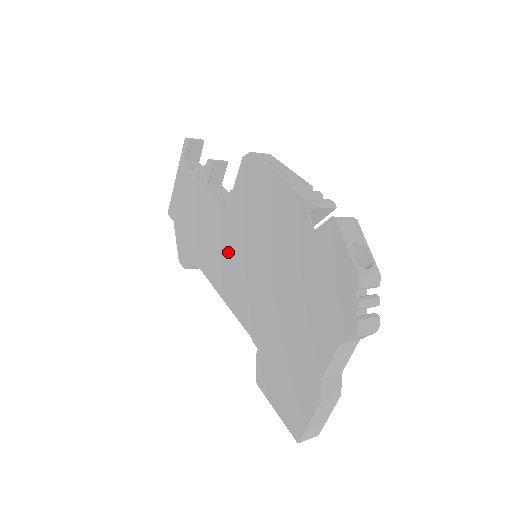
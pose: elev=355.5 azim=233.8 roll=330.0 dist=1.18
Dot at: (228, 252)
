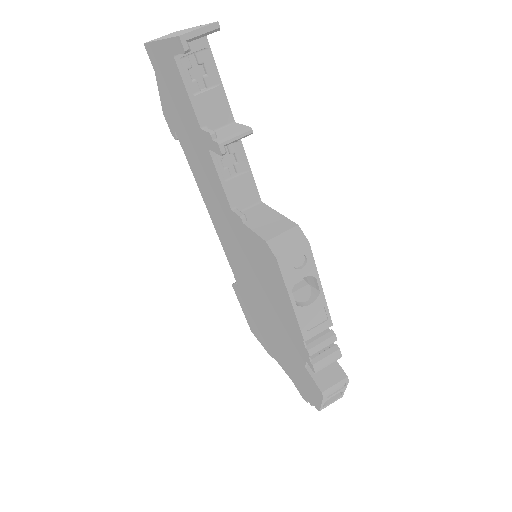
Dot at: (226, 228)
